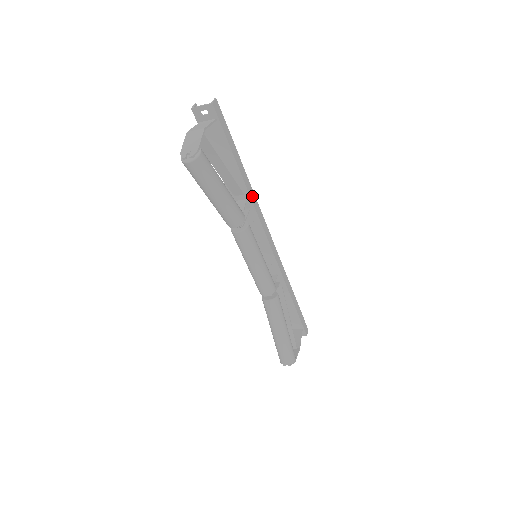
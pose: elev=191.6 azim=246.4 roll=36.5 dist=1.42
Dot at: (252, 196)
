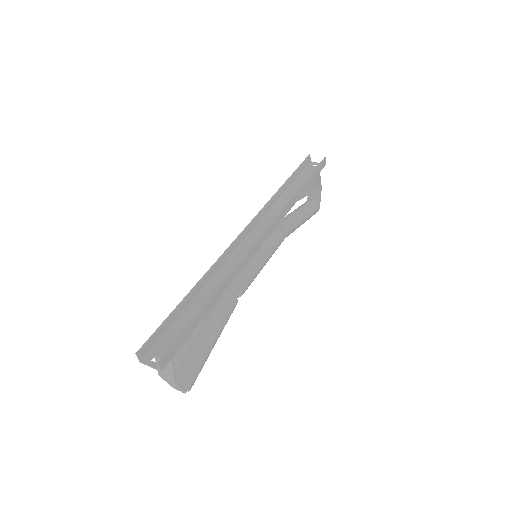
Dot at: (231, 279)
